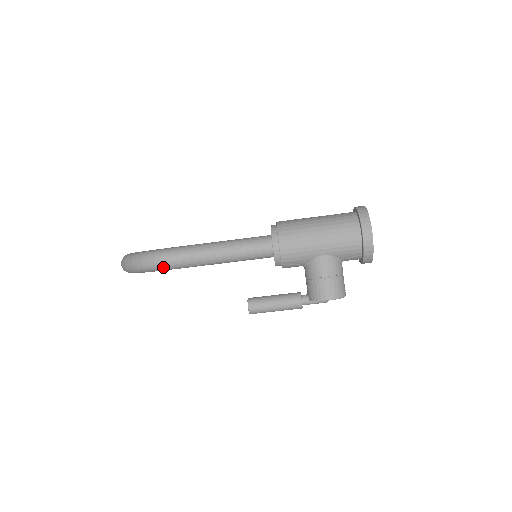
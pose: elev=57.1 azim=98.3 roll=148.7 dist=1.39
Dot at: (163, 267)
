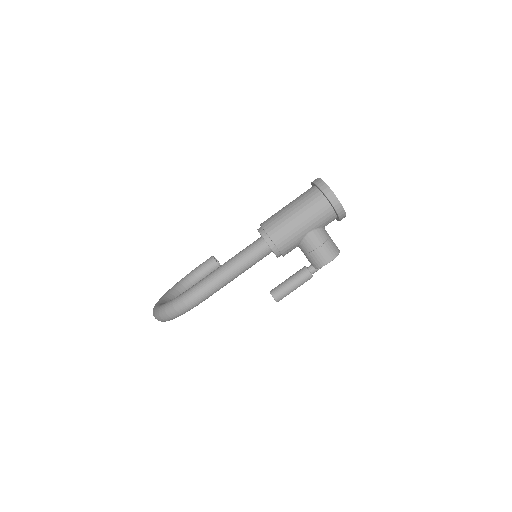
Dot at: (194, 305)
